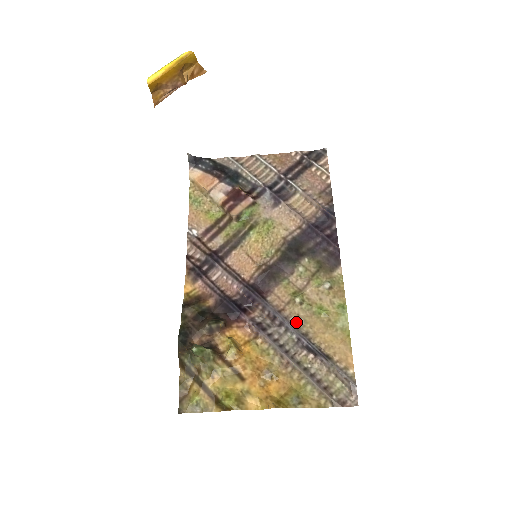
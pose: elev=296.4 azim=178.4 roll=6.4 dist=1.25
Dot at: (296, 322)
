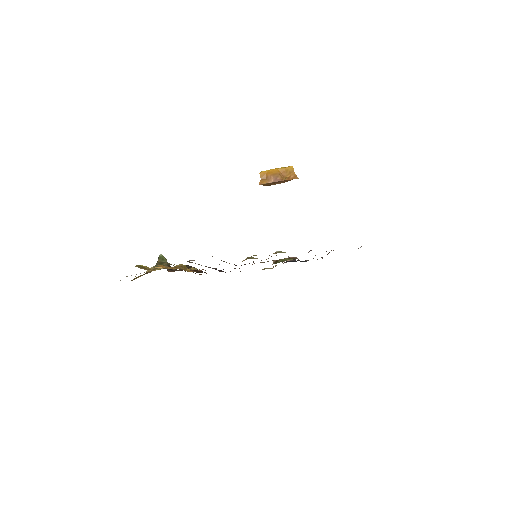
Dot at: occluded
